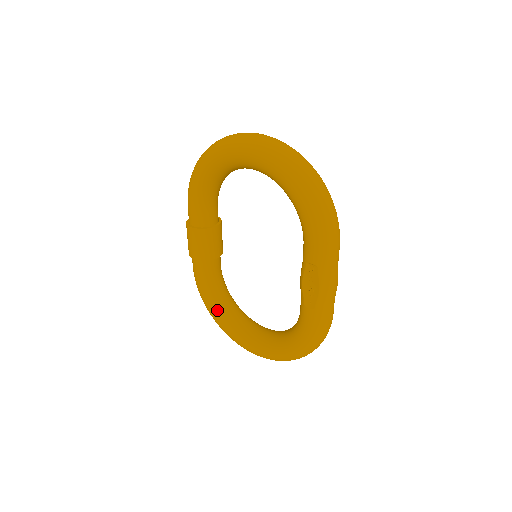
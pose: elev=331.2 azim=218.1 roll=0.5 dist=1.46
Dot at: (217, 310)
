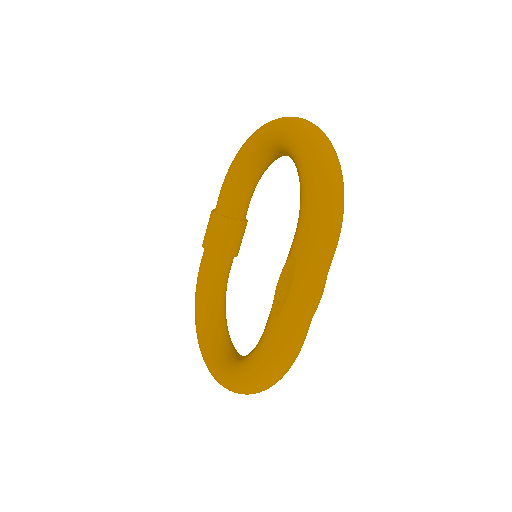
Dot at: (201, 313)
